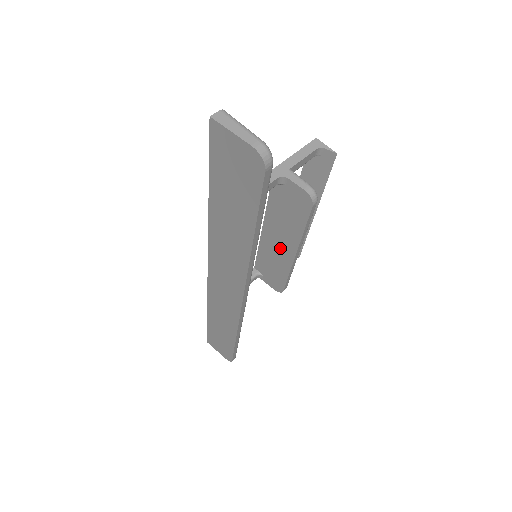
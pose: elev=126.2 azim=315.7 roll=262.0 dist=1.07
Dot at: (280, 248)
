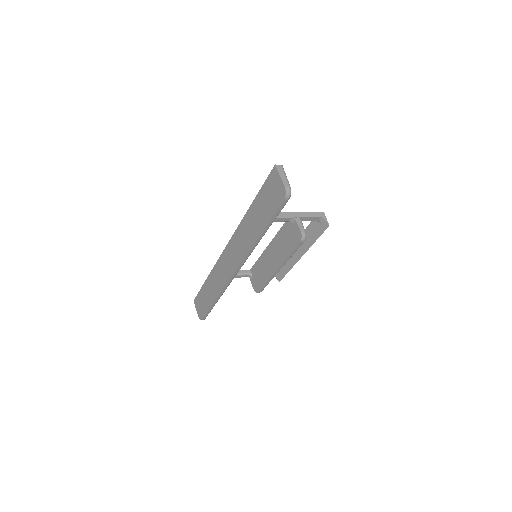
Dot at: (271, 261)
